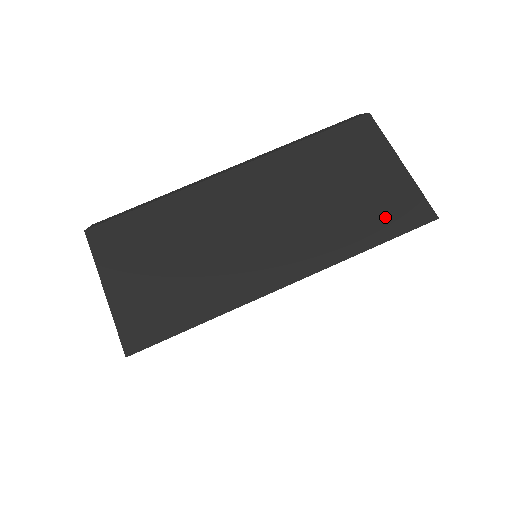
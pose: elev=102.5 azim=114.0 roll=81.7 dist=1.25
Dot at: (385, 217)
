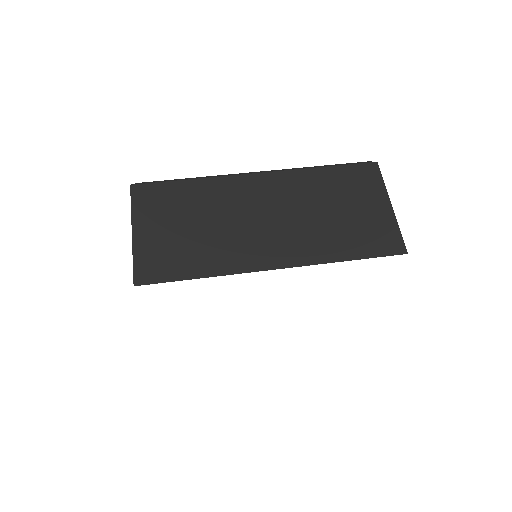
Dot at: (366, 241)
